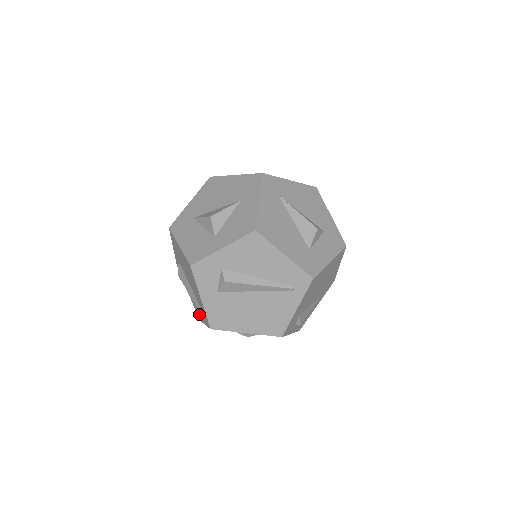
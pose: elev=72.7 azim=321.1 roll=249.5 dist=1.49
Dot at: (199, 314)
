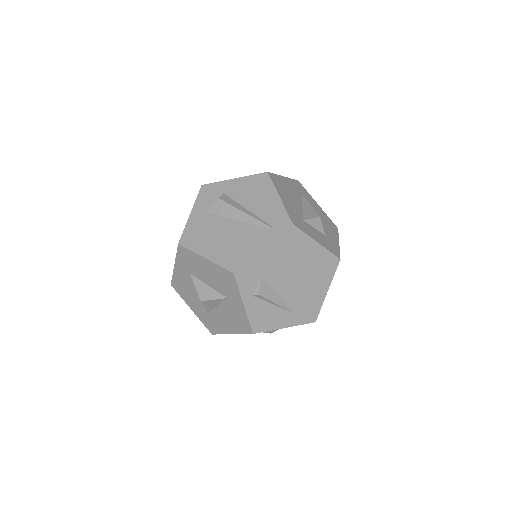
Dot at: occluded
